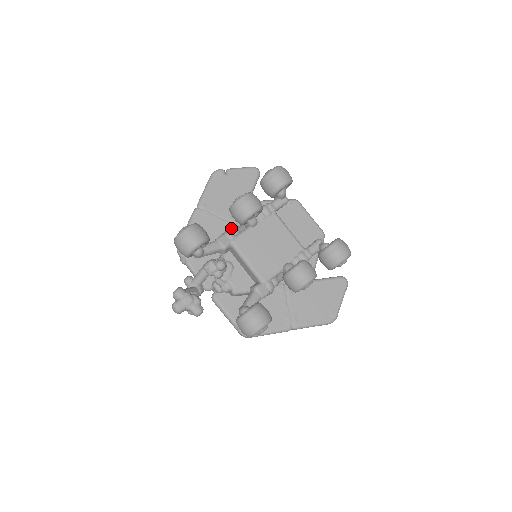
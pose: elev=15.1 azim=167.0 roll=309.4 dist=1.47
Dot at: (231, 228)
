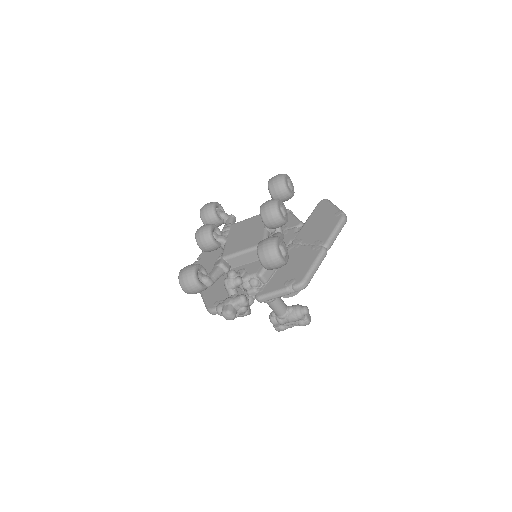
Dot at: occluded
